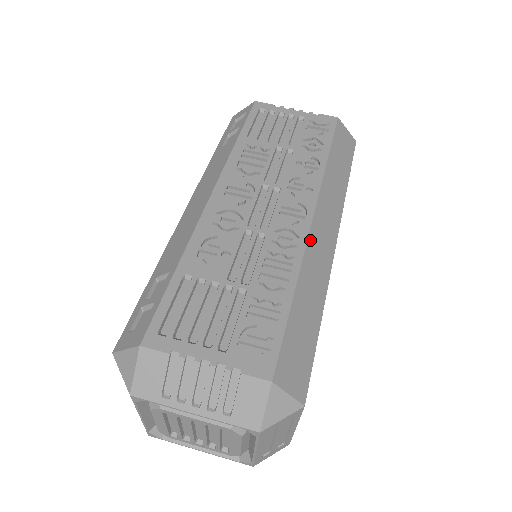
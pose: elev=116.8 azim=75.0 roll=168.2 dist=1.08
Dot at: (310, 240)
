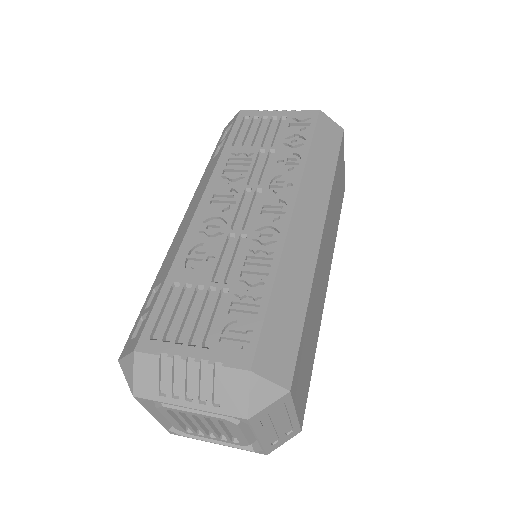
Dot at: (290, 233)
